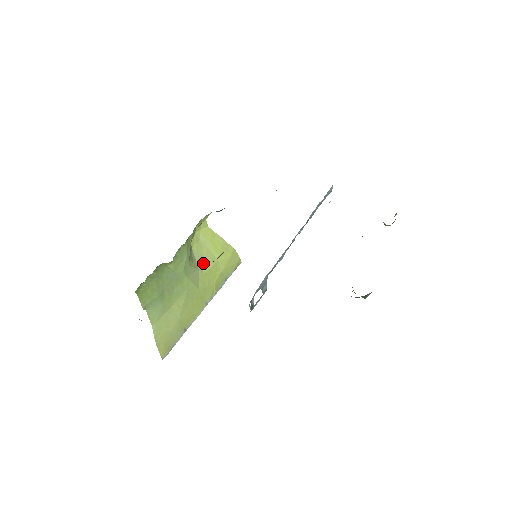
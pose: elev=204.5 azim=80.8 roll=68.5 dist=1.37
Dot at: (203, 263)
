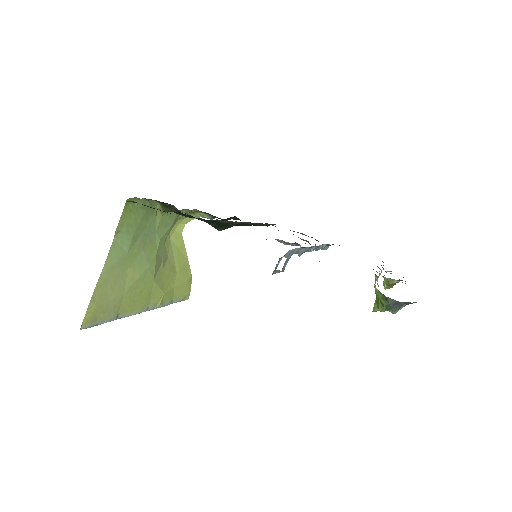
Dot at: (166, 261)
